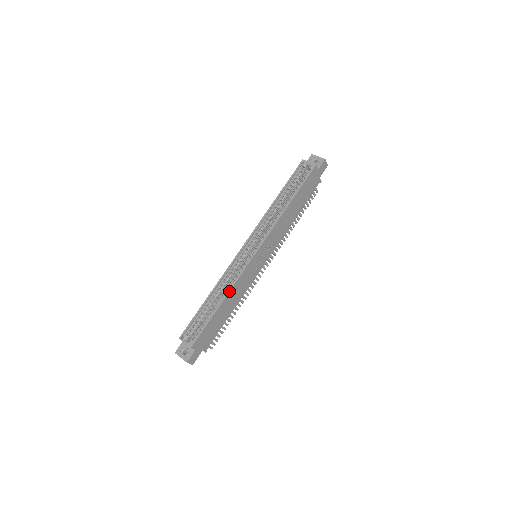
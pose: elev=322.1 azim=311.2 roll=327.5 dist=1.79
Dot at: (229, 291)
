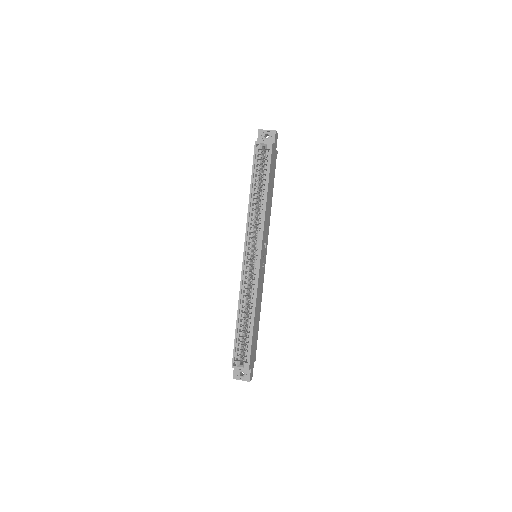
Dot at: (255, 305)
